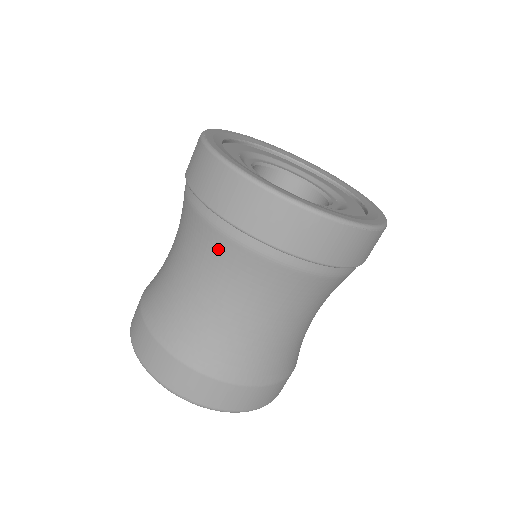
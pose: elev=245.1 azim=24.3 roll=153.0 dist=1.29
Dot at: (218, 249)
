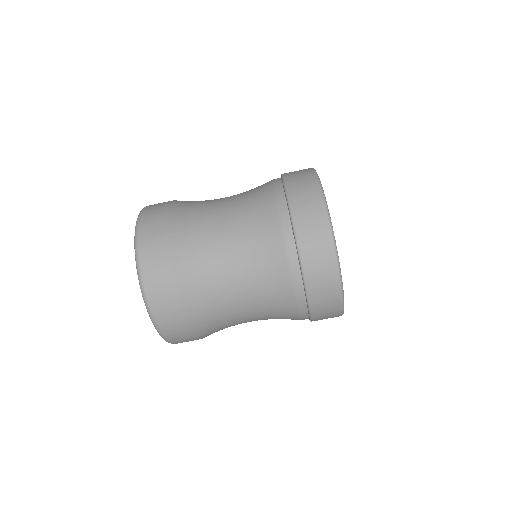
Dot at: (264, 211)
